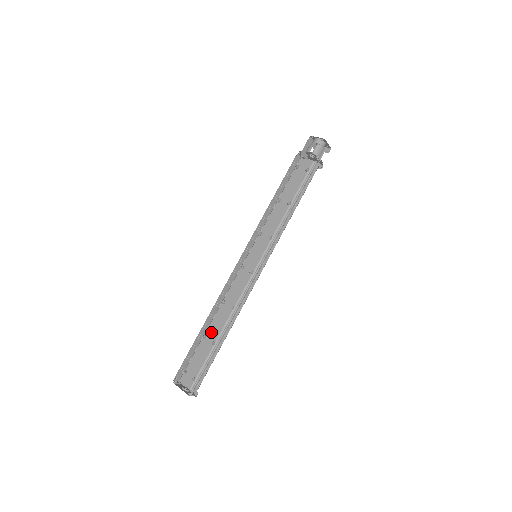
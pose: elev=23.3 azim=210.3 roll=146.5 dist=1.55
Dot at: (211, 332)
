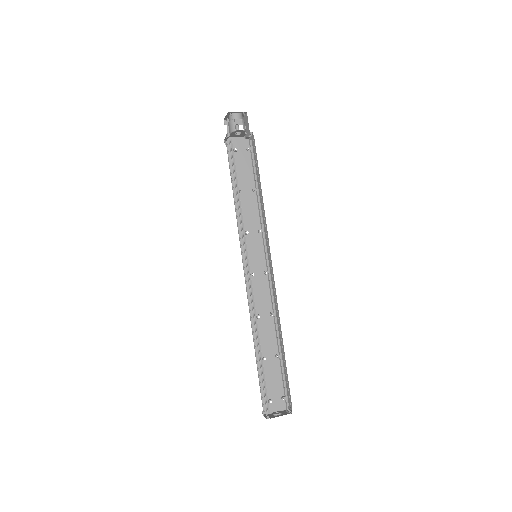
Dot at: (268, 350)
